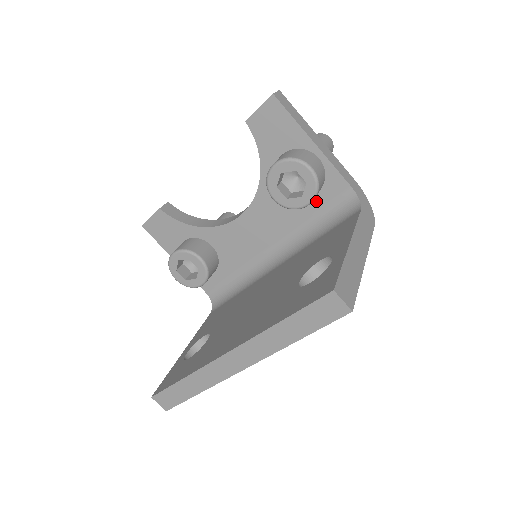
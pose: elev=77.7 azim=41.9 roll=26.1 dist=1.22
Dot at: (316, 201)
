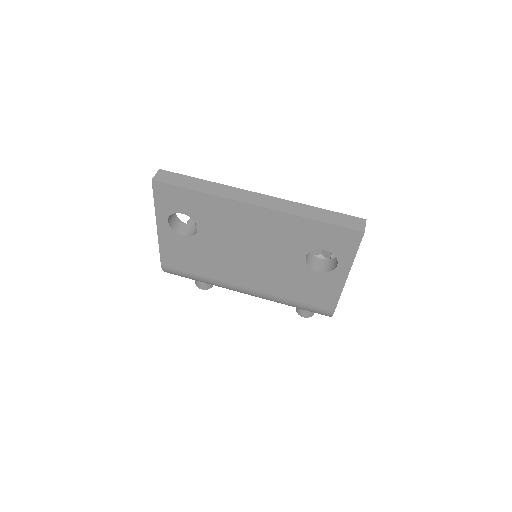
Dot at: occluded
